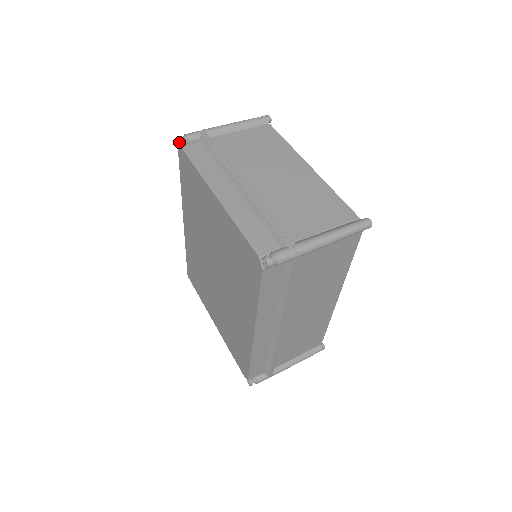
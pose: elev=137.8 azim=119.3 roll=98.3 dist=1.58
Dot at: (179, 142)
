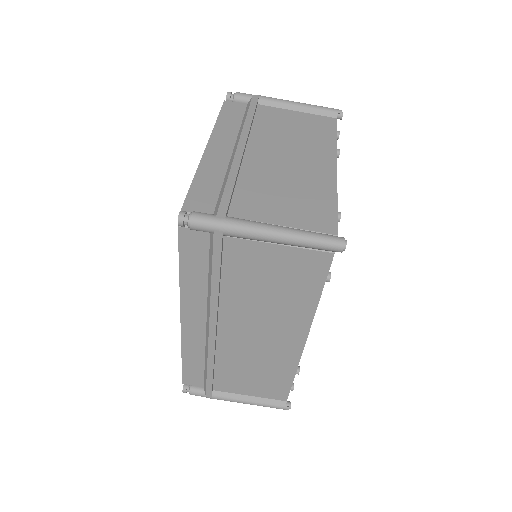
Dot at: (226, 97)
